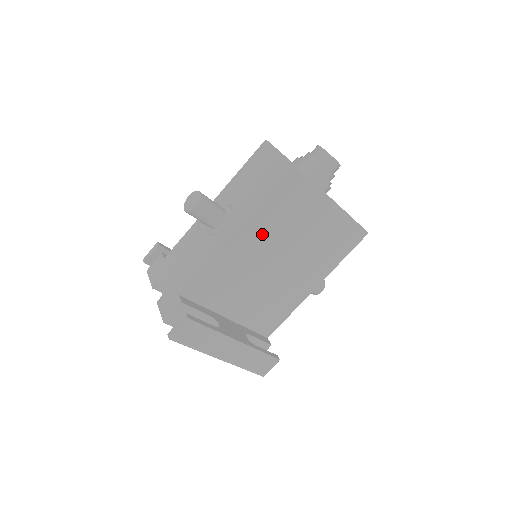
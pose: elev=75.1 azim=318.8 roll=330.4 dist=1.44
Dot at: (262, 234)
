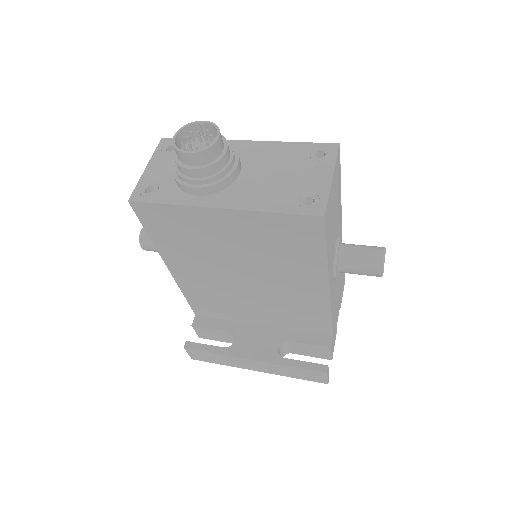
Dot at: (192, 262)
